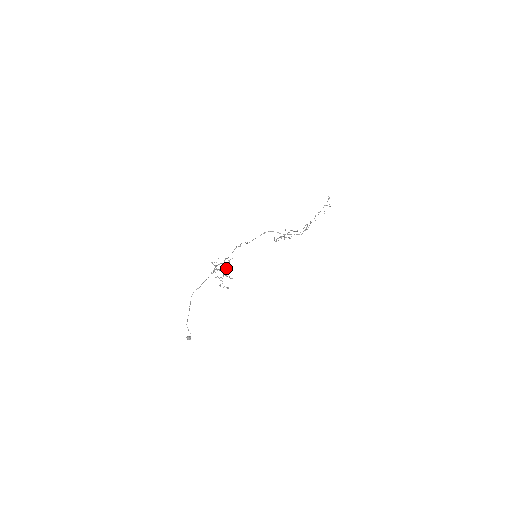
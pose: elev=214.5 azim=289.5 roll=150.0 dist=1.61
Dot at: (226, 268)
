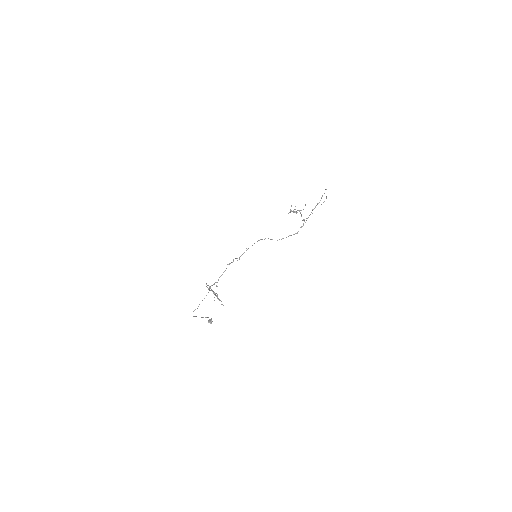
Dot at: occluded
